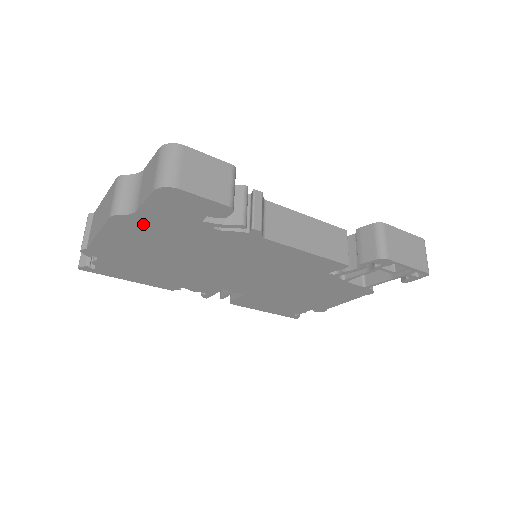
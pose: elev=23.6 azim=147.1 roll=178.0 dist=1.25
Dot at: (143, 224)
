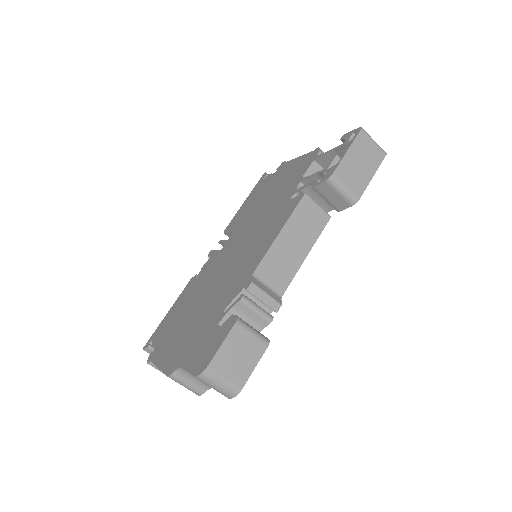
Dot at: occluded
